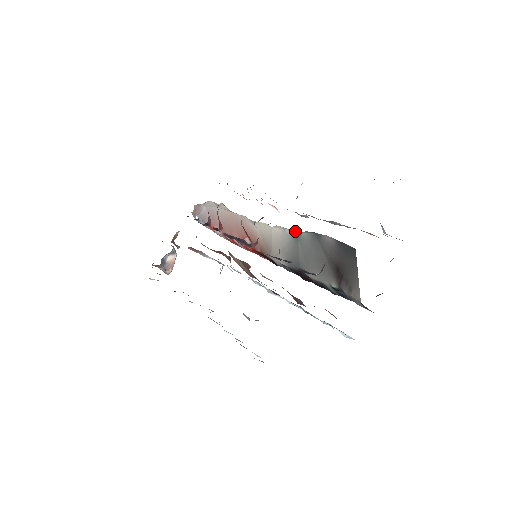
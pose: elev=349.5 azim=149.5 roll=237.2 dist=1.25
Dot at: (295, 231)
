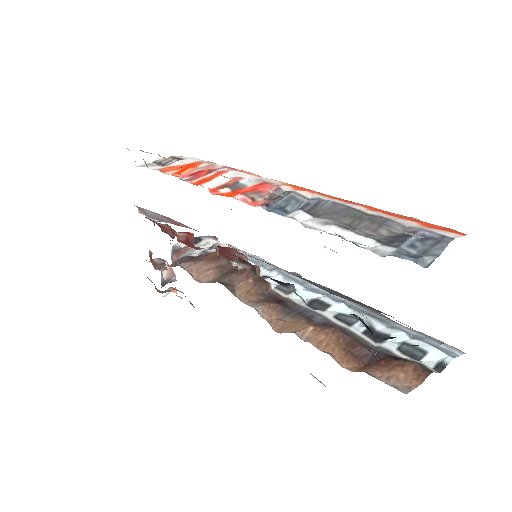
Dot at: occluded
